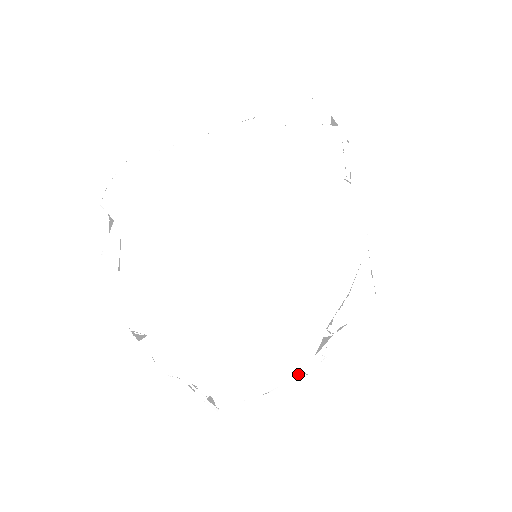
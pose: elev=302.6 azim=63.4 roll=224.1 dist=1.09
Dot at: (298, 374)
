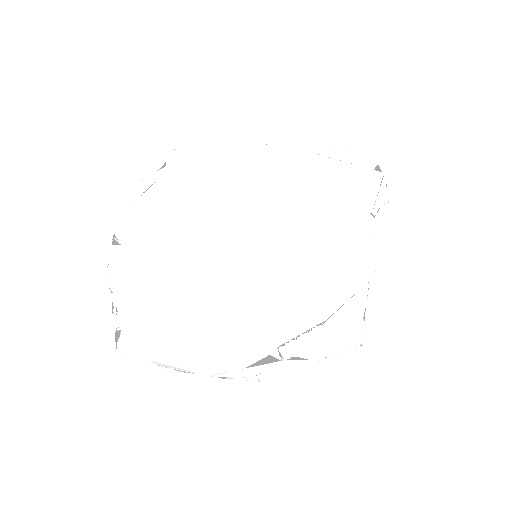
Dot at: (215, 373)
